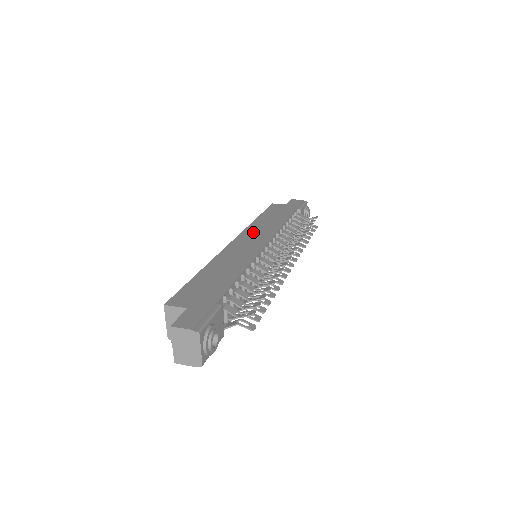
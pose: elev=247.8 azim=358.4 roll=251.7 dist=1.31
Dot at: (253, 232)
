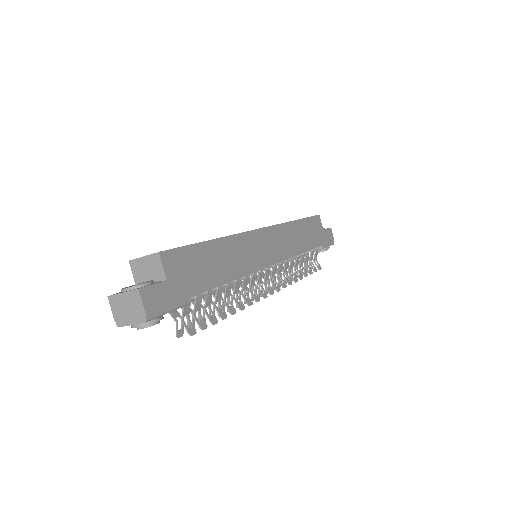
Dot at: (280, 236)
